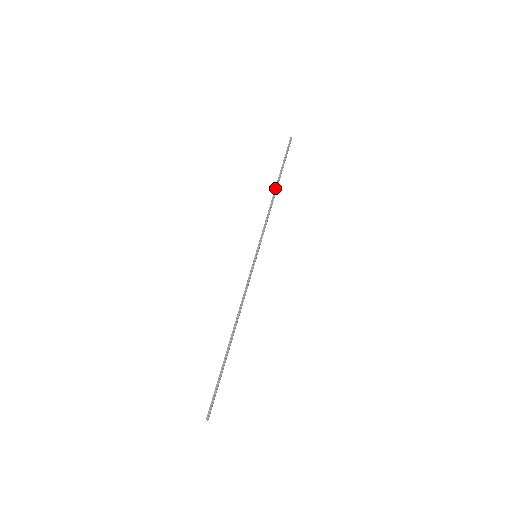
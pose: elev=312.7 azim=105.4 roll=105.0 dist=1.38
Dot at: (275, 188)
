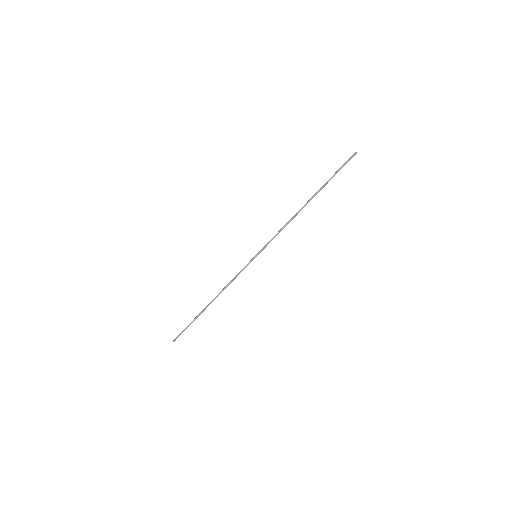
Dot at: (306, 203)
